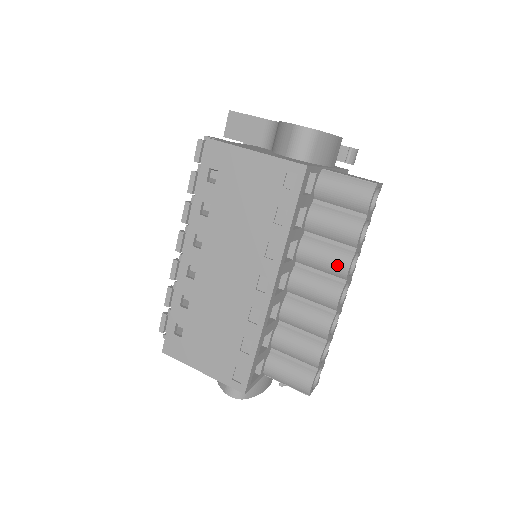
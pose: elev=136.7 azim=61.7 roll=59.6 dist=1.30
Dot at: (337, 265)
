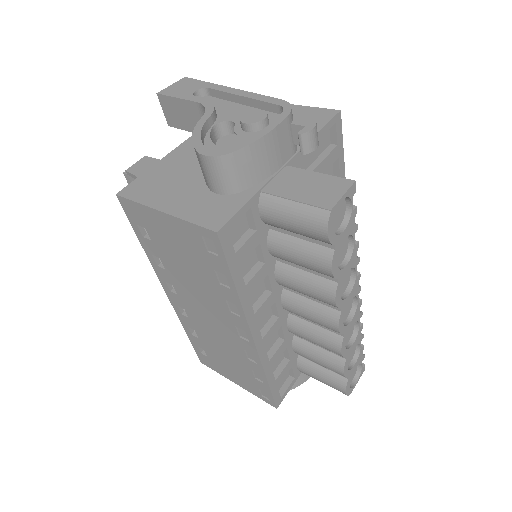
Dot at: (321, 298)
